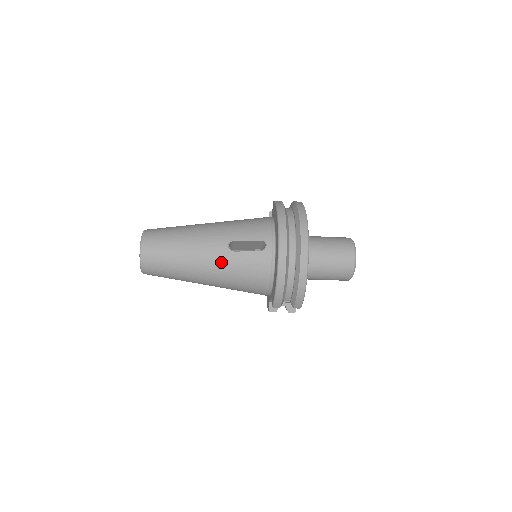
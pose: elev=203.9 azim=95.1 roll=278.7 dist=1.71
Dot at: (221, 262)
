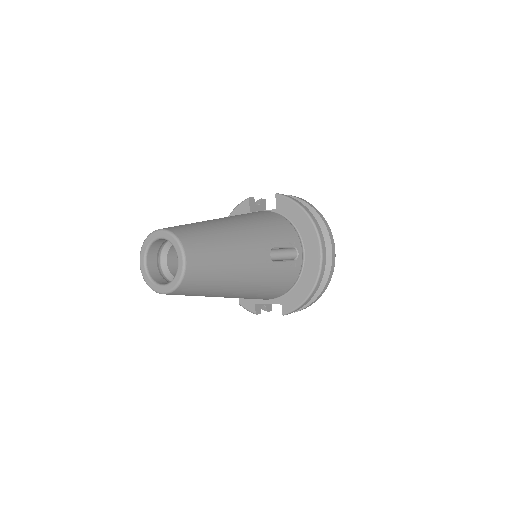
Dot at: (262, 275)
